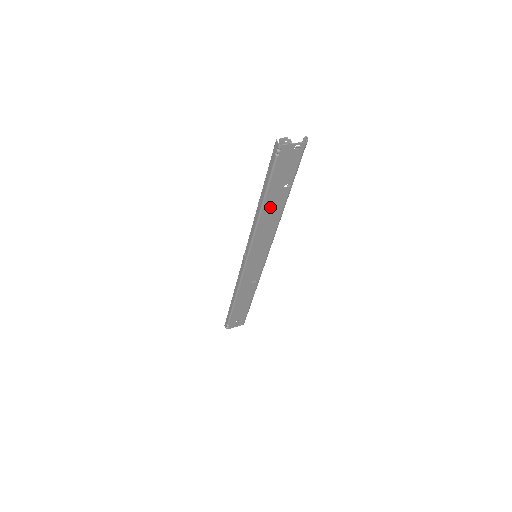
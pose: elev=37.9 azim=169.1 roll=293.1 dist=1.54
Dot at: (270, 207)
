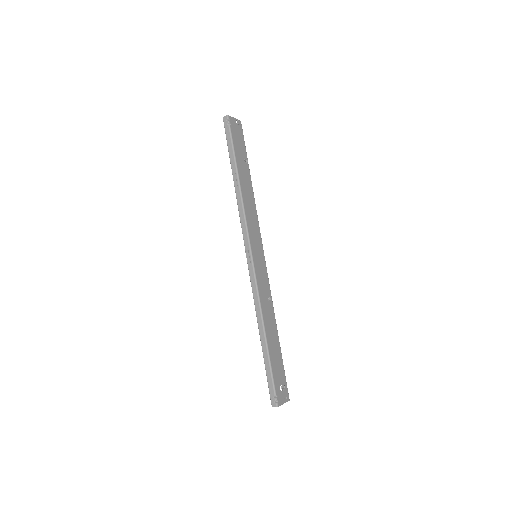
Dot at: (244, 182)
